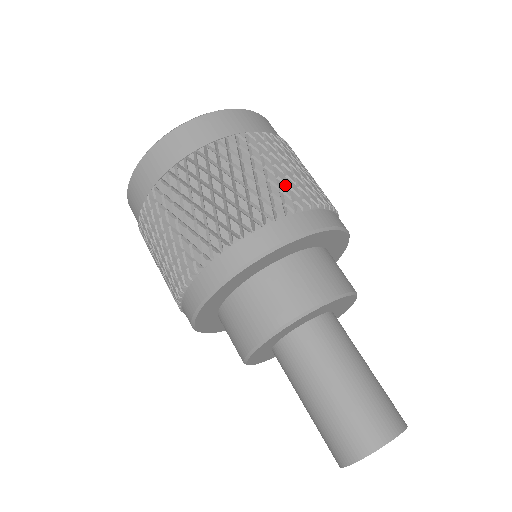
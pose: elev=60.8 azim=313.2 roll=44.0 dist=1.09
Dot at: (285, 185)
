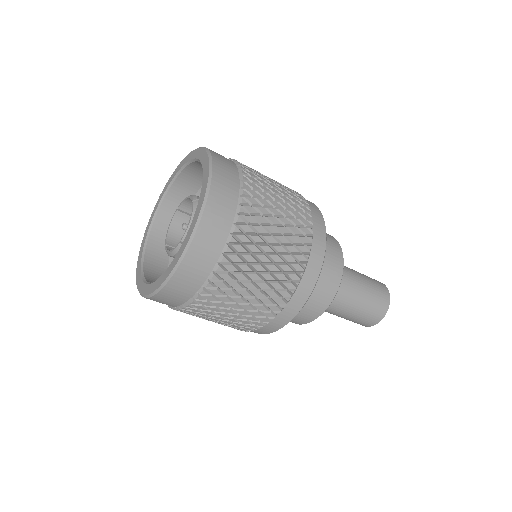
Dot at: (294, 228)
